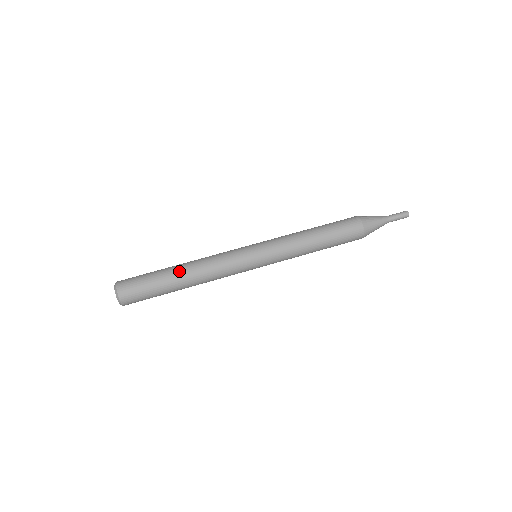
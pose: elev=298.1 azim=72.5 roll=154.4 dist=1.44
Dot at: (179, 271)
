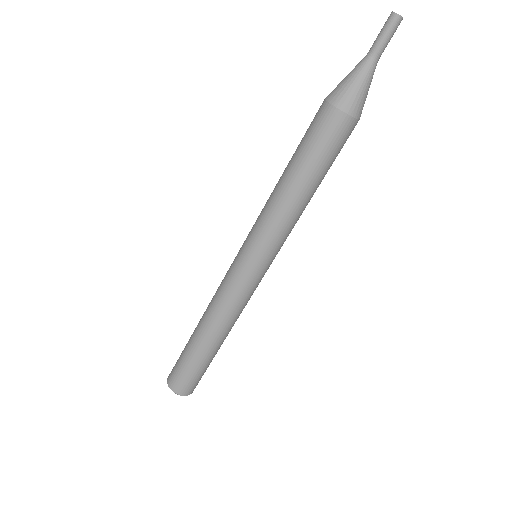
Dot at: (217, 345)
